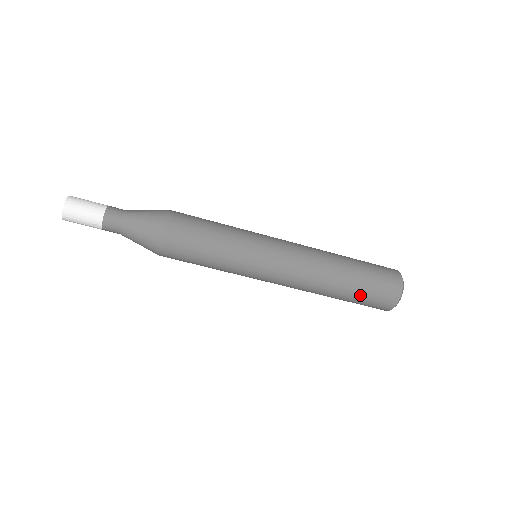
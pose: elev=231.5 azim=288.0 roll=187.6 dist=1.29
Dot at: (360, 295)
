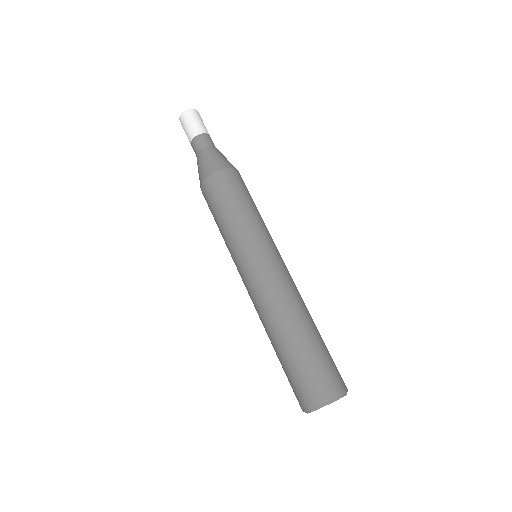
Dot at: (291, 363)
